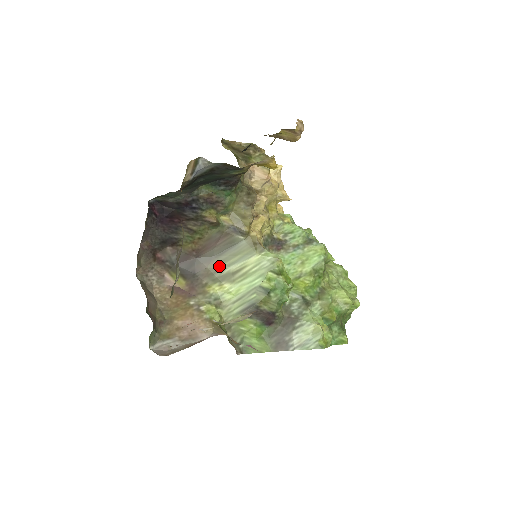
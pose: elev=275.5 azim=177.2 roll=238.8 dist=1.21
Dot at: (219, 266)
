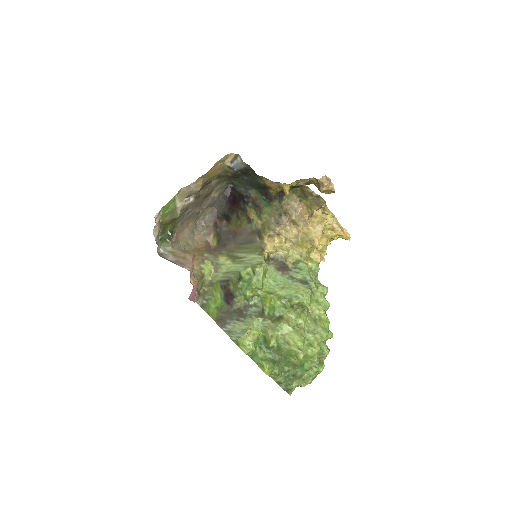
Dot at: (237, 250)
